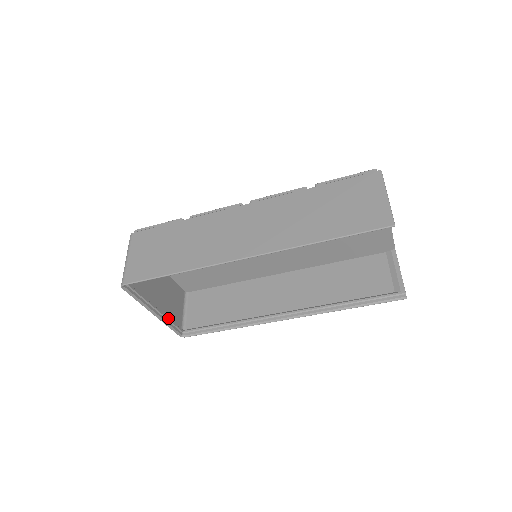
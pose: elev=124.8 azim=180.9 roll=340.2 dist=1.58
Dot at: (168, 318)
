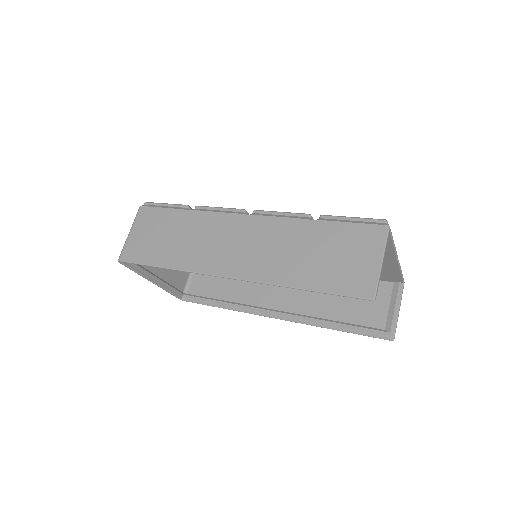
Dot at: (168, 285)
